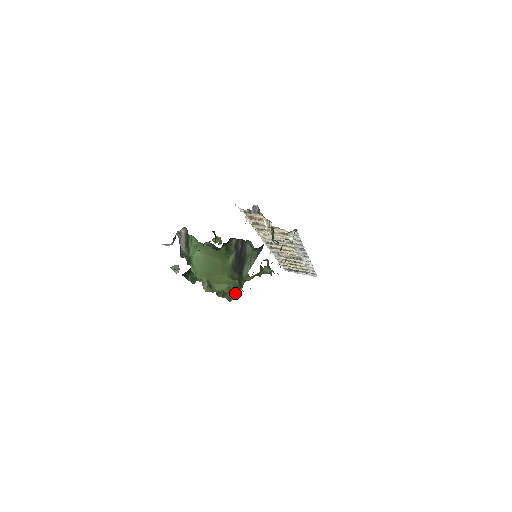
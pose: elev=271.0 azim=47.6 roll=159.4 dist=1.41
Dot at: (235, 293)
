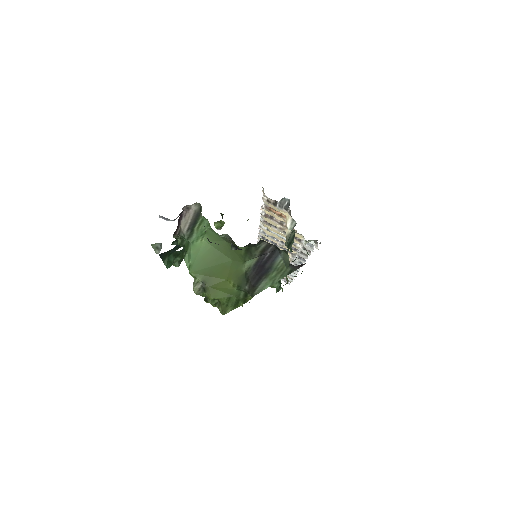
Dot at: (233, 306)
